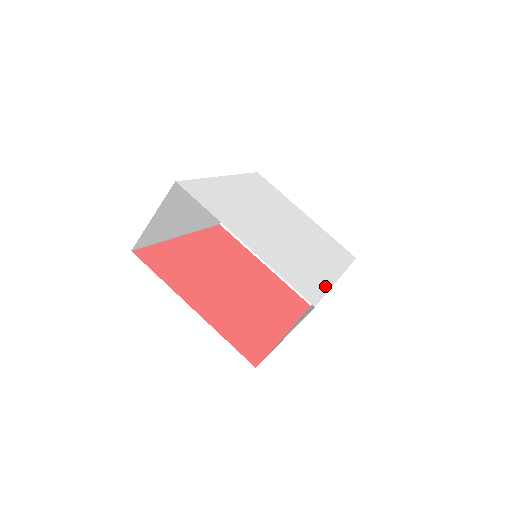
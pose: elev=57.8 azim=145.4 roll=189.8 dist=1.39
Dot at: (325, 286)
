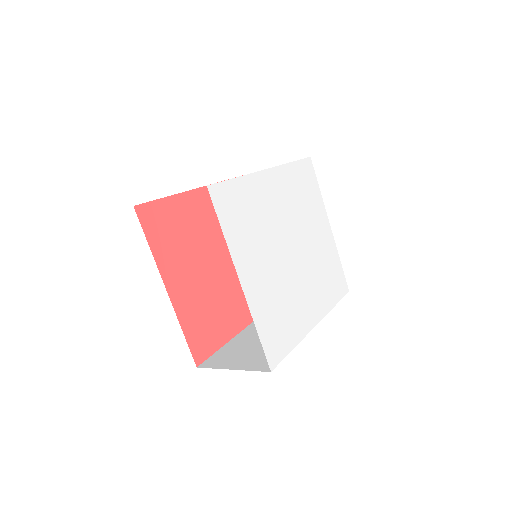
Dot at: (296, 339)
